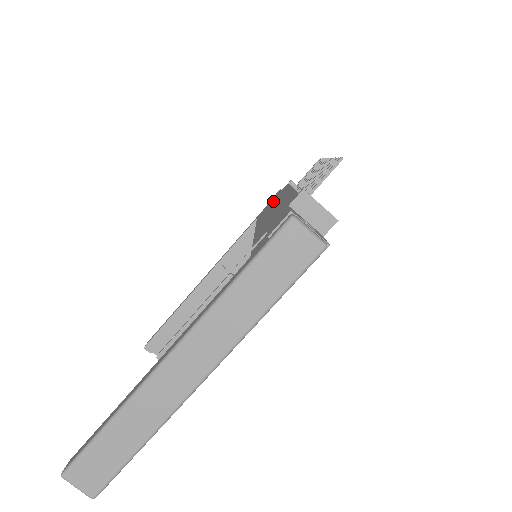
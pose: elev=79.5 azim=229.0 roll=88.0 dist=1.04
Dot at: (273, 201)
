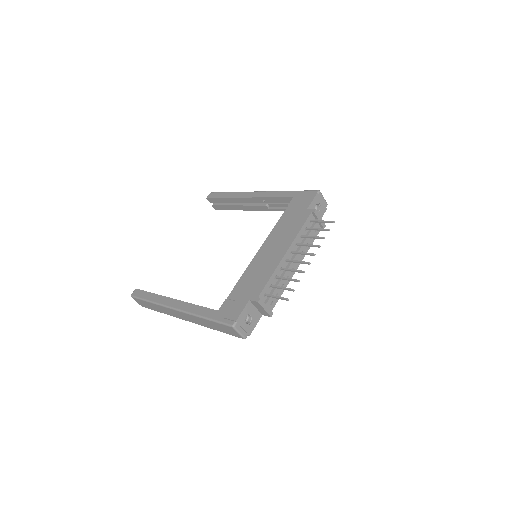
Dot at: (294, 217)
